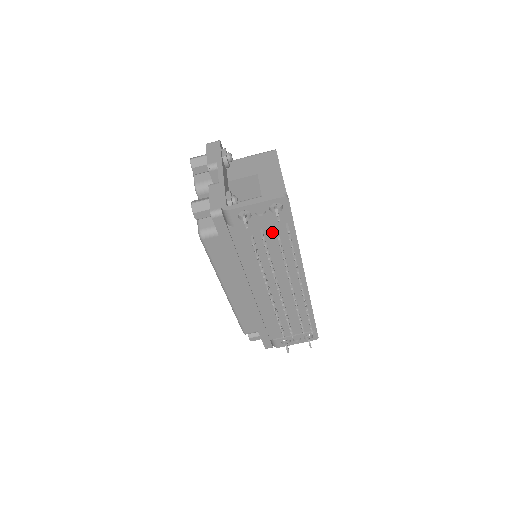
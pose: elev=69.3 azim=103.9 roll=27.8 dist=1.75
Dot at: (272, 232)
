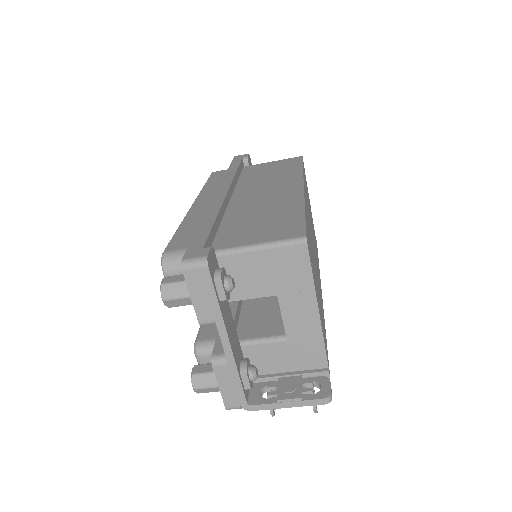
Dot at: occluded
